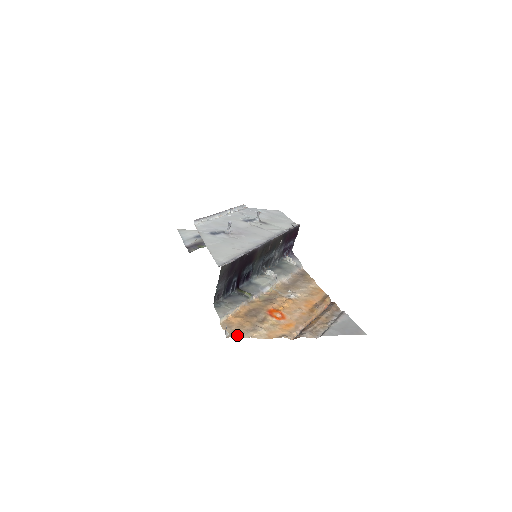
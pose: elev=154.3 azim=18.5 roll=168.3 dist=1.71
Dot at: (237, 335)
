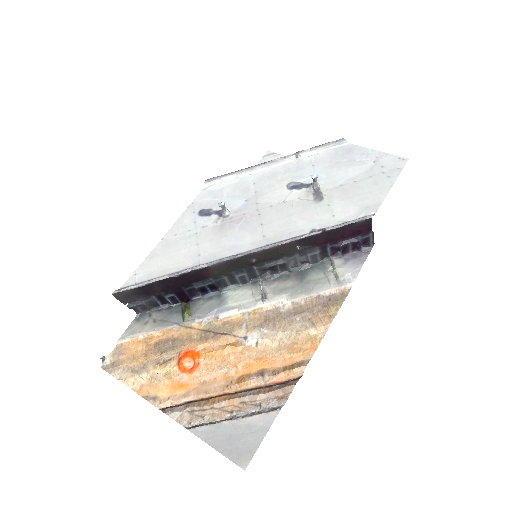
Dot at: (111, 370)
